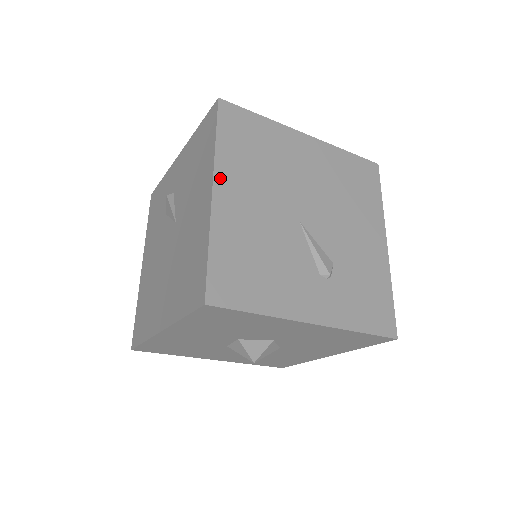
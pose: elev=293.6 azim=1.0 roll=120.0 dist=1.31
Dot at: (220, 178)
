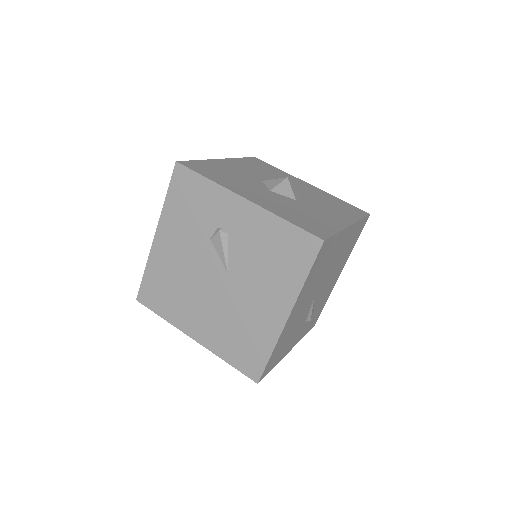
Dot at: (295, 306)
